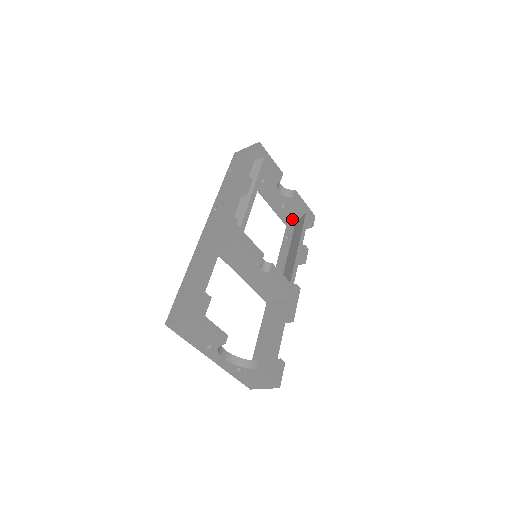
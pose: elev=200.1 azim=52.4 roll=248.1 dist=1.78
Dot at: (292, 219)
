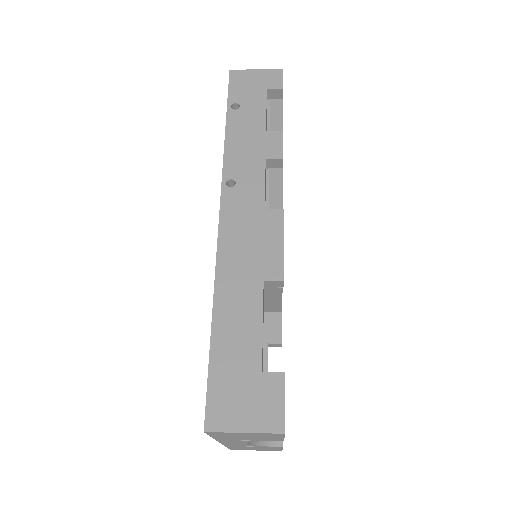
Dot at: occluded
